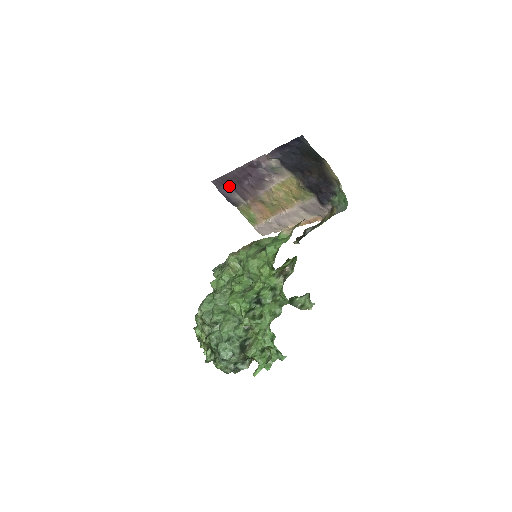
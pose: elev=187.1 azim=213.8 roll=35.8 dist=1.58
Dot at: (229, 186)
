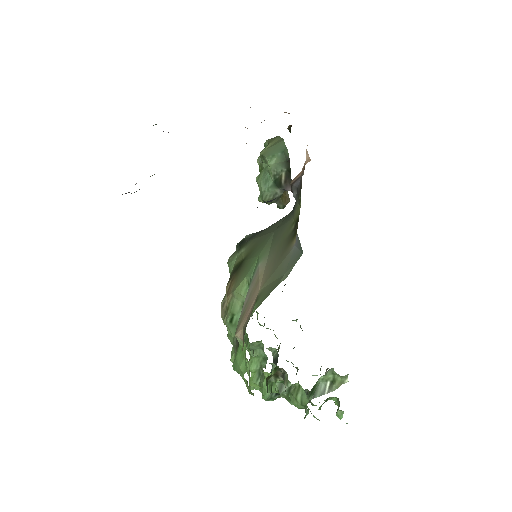
Dot at: occluded
